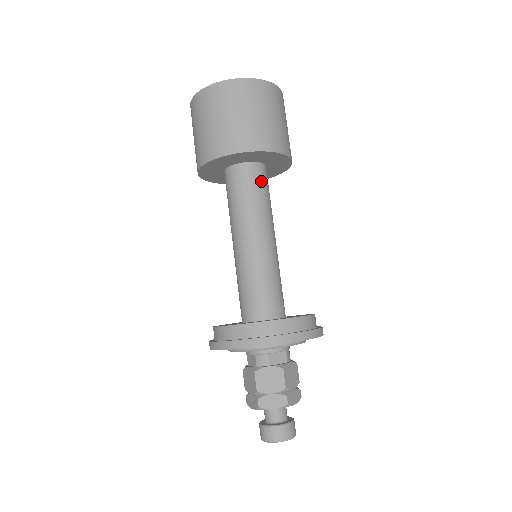
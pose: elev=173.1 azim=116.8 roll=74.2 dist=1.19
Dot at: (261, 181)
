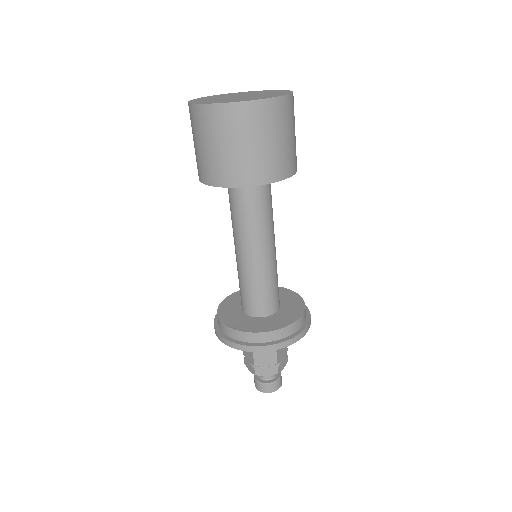
Dot at: (265, 195)
